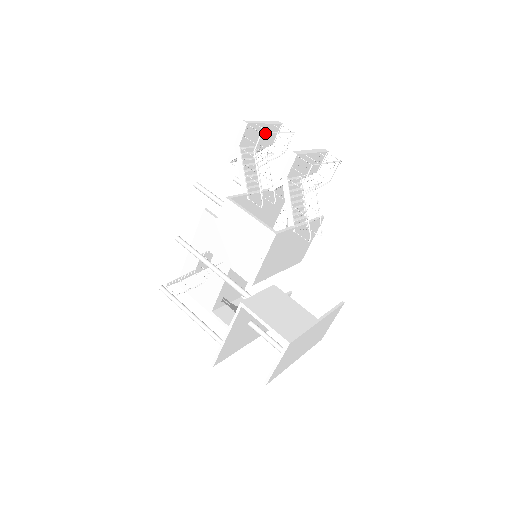
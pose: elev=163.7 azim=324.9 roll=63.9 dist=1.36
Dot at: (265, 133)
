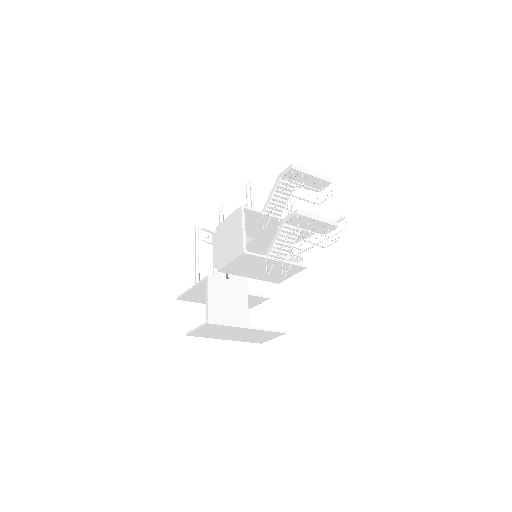
Dot at: (298, 183)
